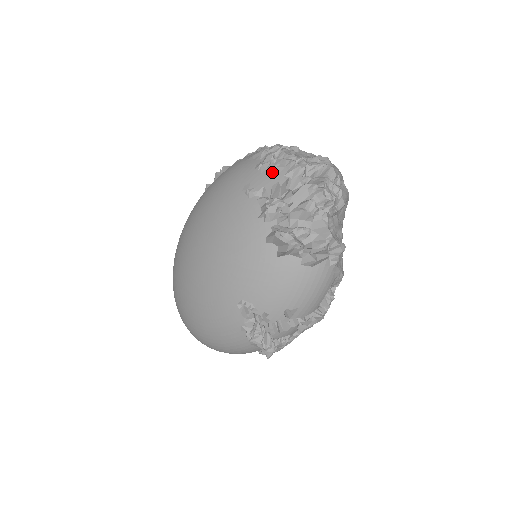
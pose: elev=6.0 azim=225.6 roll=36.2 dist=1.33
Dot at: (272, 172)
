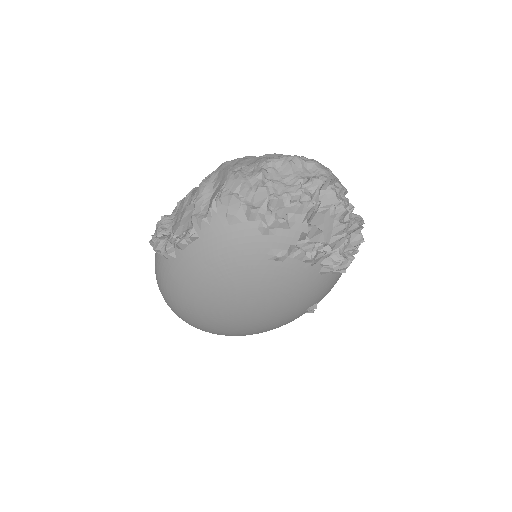
Dot at: (288, 228)
